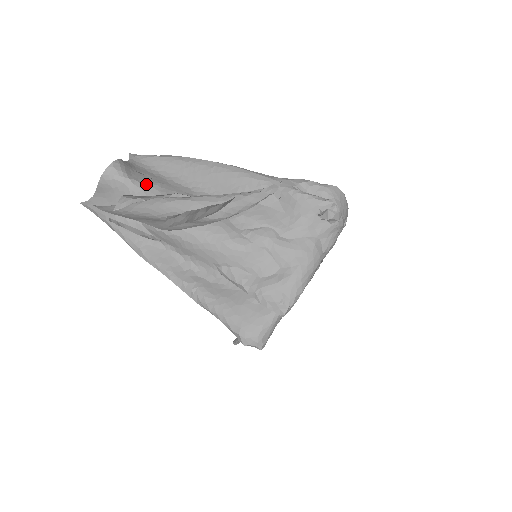
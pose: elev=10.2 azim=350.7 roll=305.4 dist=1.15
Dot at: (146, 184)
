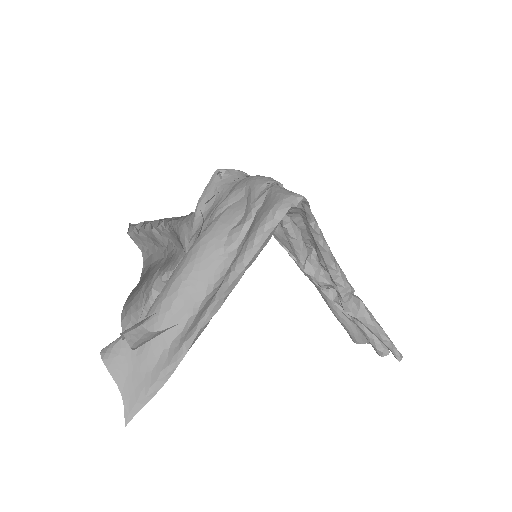
Dot at: occluded
